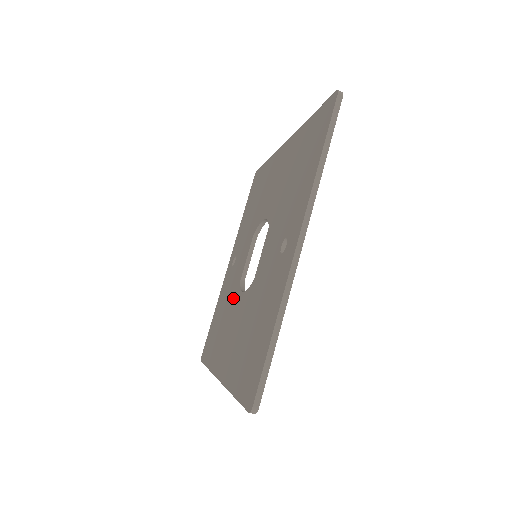
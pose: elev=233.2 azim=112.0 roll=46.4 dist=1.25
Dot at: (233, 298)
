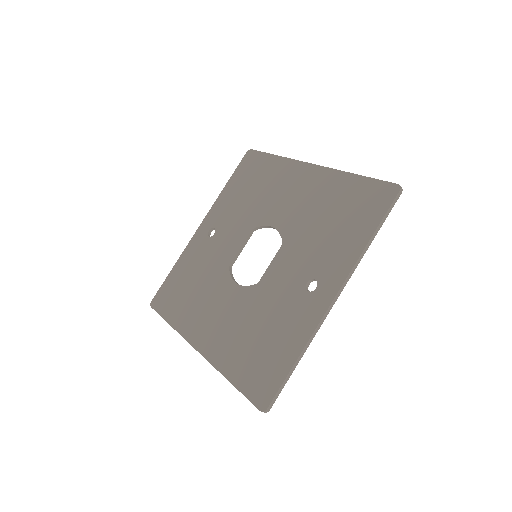
Dot at: (216, 277)
